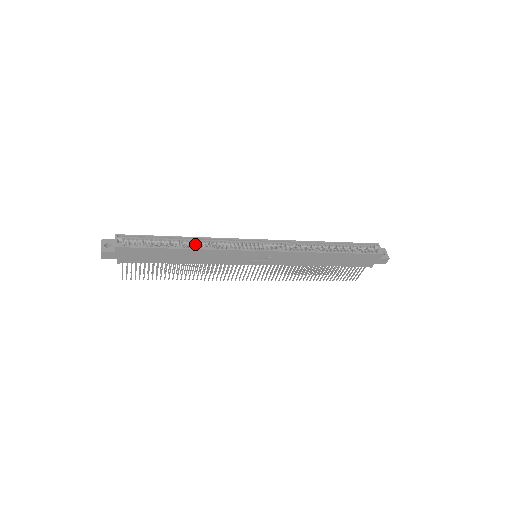
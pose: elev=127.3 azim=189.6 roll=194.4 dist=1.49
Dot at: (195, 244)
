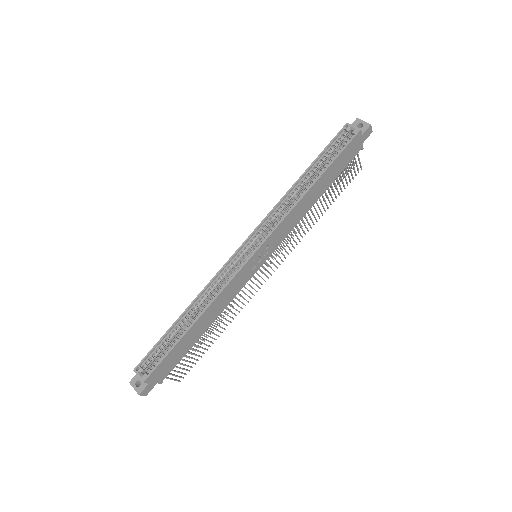
Dot at: (199, 306)
